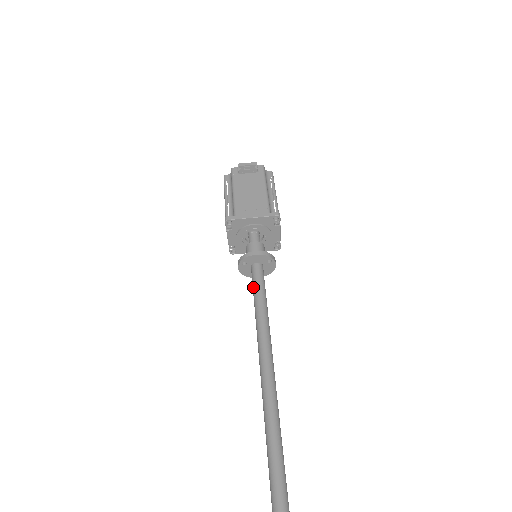
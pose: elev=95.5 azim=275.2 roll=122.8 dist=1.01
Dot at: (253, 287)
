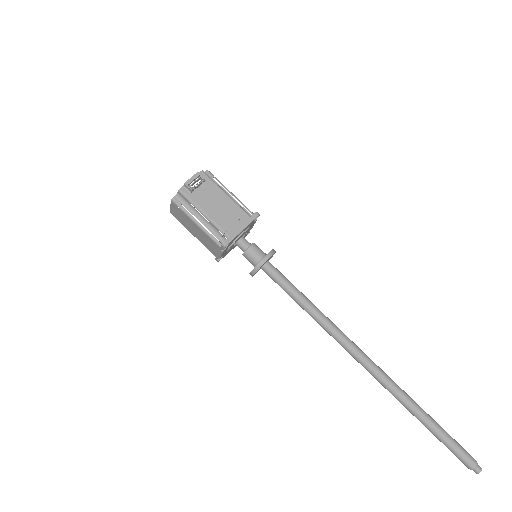
Dot at: (279, 283)
